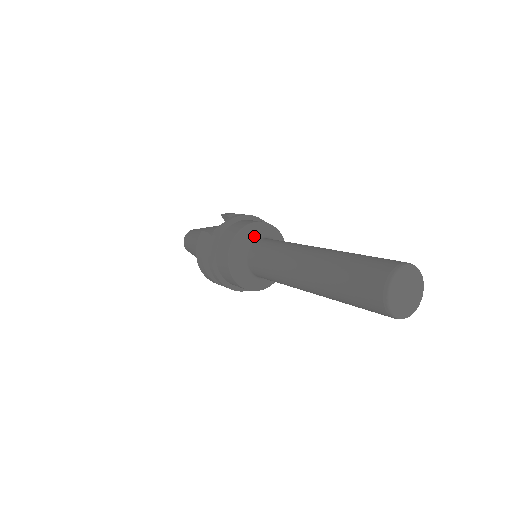
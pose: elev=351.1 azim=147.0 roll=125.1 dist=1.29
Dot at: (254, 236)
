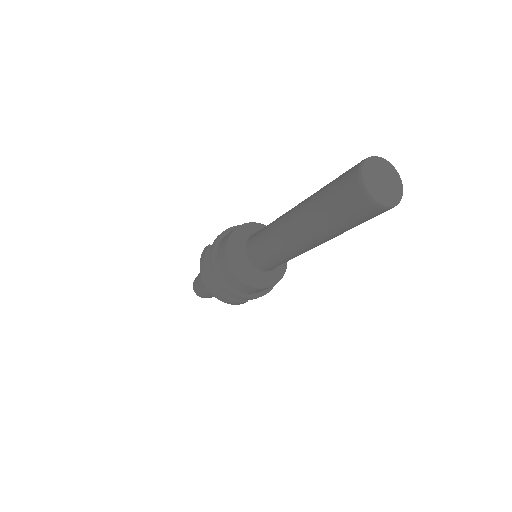
Dot at: (252, 233)
